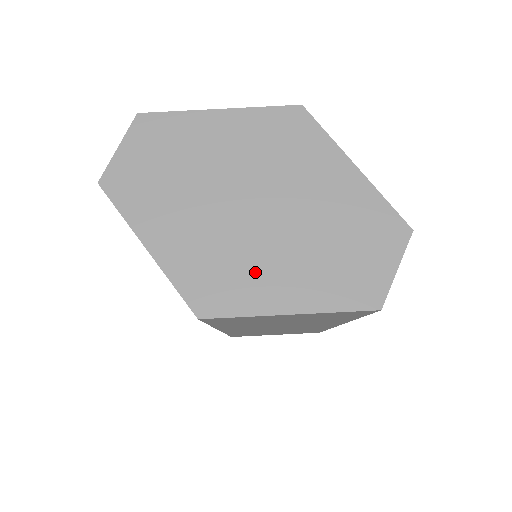
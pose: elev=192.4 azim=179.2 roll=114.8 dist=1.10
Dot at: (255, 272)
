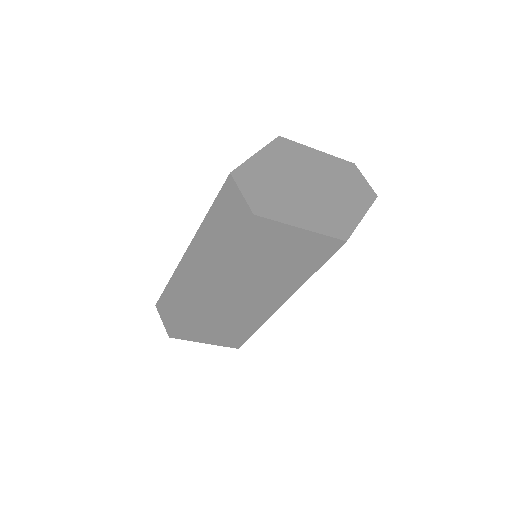
Dot at: (339, 210)
